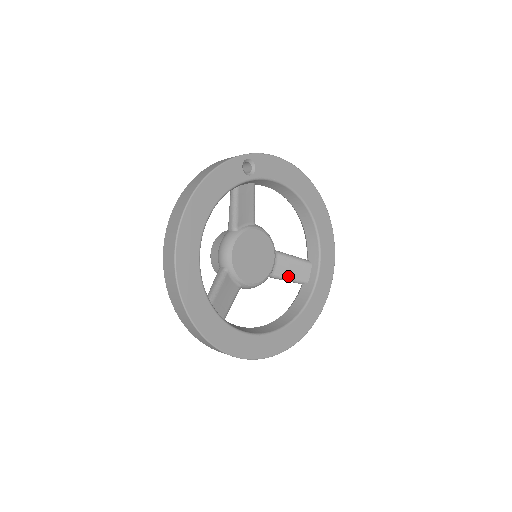
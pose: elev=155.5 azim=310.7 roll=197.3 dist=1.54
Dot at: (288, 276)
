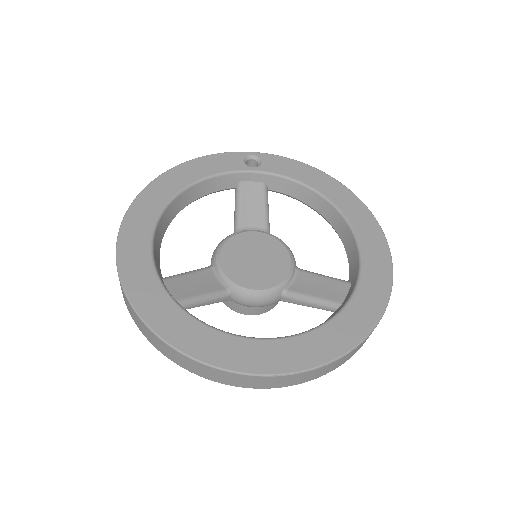
Dot at: (310, 295)
